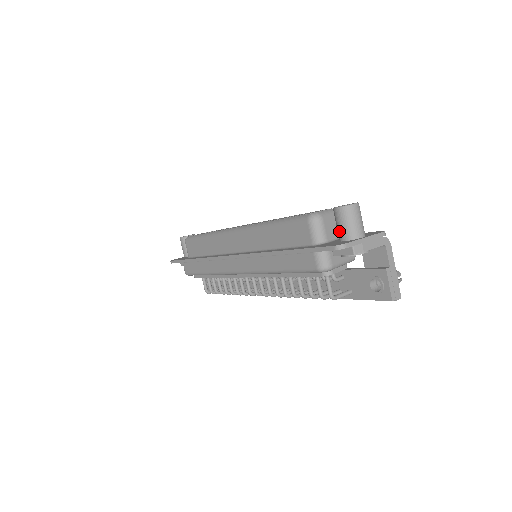
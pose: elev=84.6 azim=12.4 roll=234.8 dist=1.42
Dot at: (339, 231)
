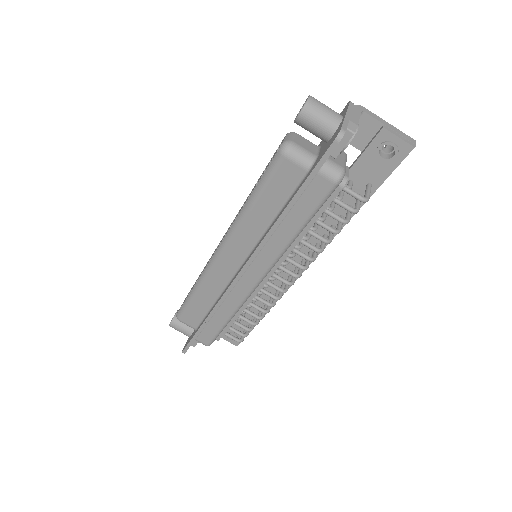
Dot at: (320, 133)
